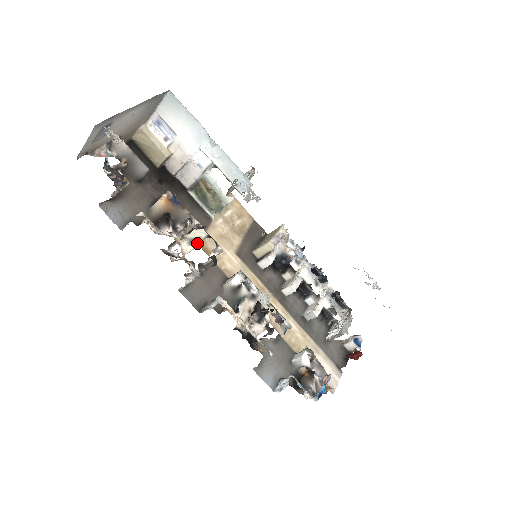
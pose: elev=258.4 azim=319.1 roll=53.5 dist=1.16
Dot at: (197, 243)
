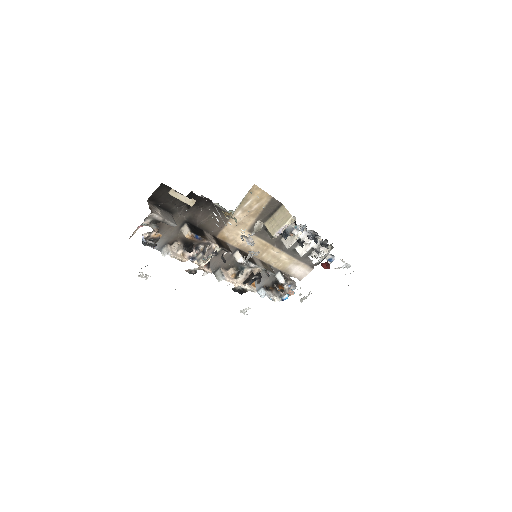
Dot at: (212, 257)
